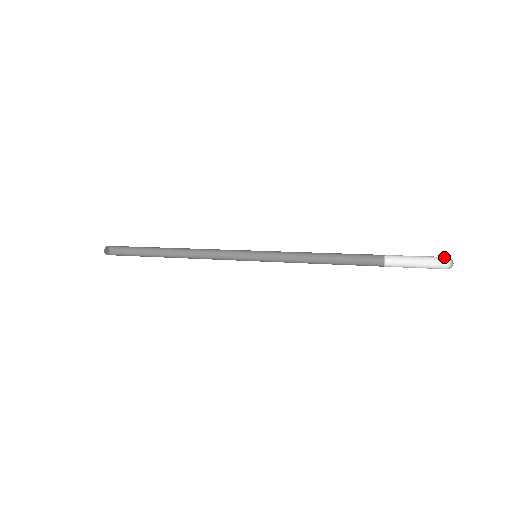
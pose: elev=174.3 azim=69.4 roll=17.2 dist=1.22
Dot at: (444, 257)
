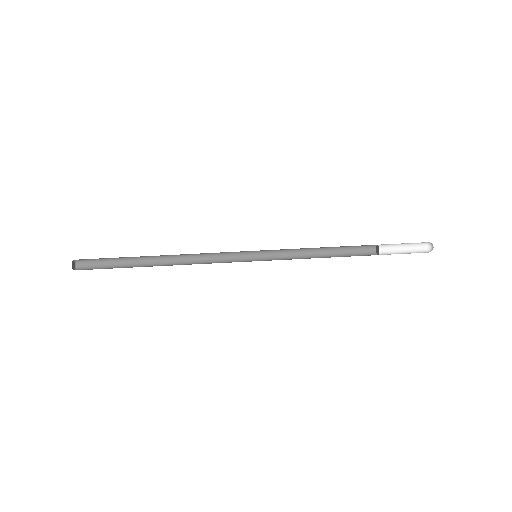
Dot at: (427, 243)
